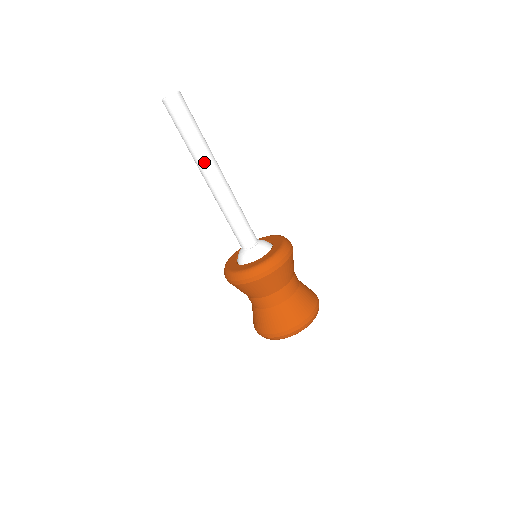
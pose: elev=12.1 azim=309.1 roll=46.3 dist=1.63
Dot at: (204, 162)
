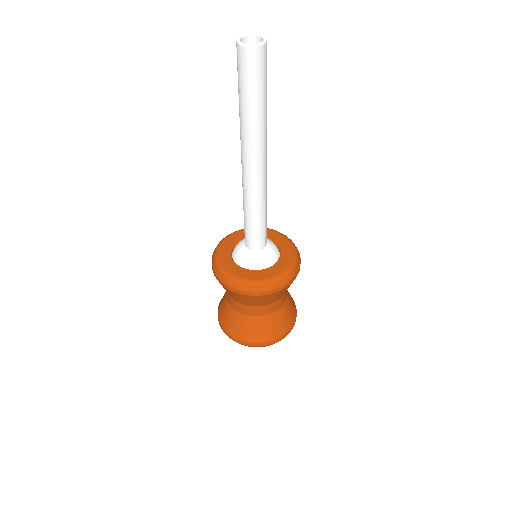
Dot at: (249, 145)
